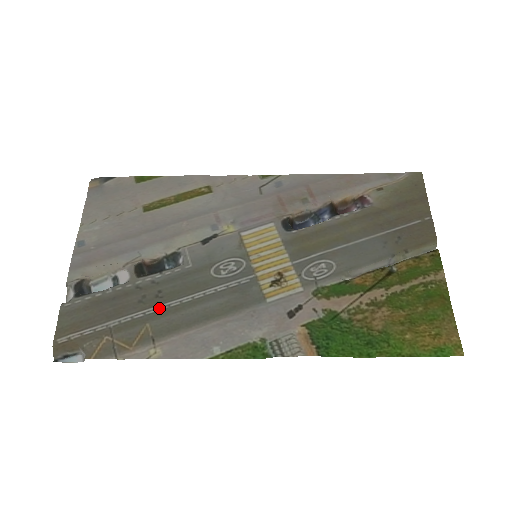
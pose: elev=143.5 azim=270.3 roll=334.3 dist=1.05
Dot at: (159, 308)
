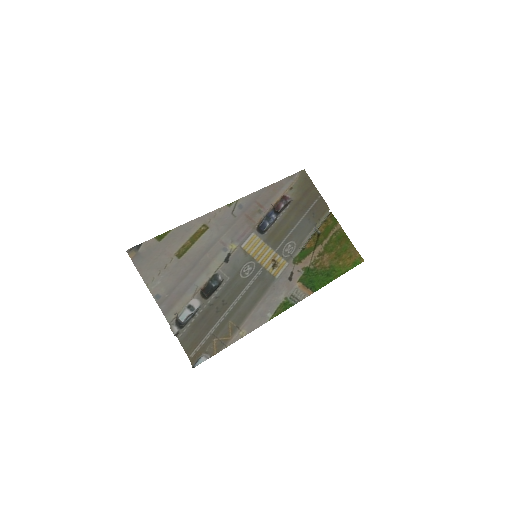
Dot at: (229, 310)
